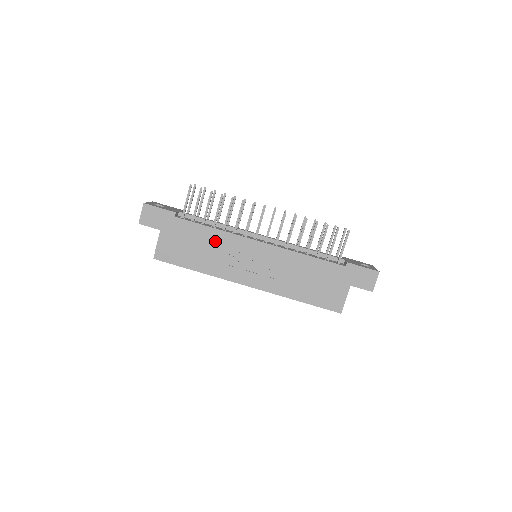
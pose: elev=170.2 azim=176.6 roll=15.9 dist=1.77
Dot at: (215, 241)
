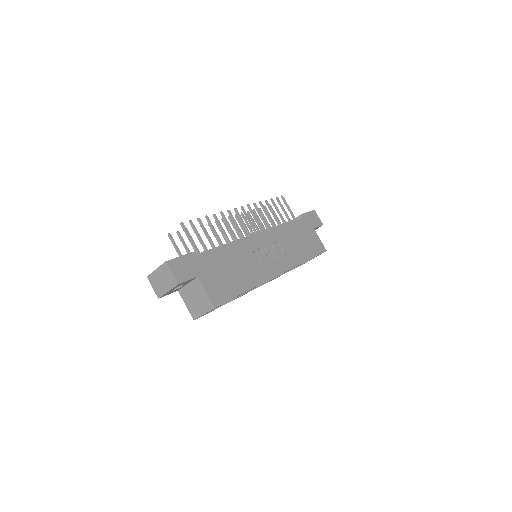
Dot at: (236, 255)
